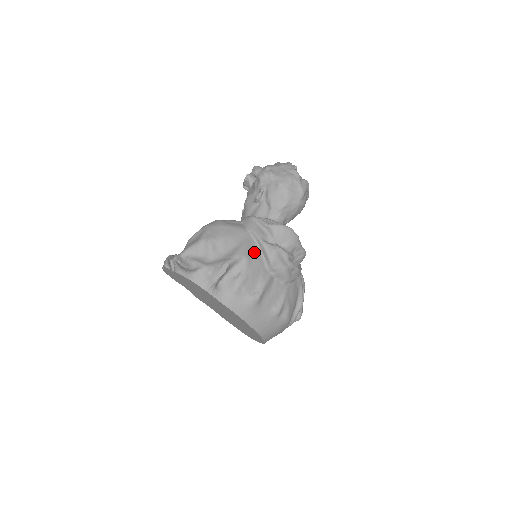
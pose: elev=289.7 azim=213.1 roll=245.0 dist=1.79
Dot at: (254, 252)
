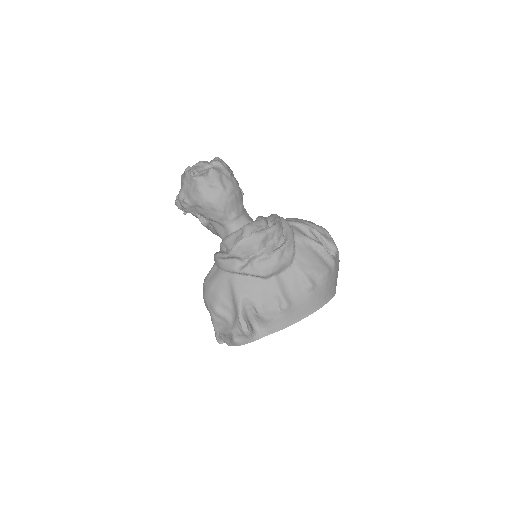
Dot at: (245, 283)
